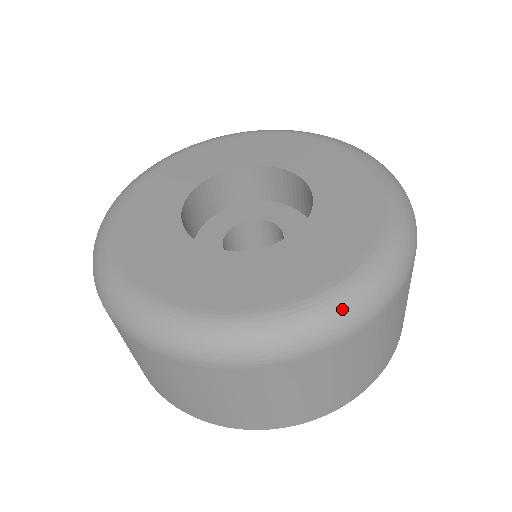
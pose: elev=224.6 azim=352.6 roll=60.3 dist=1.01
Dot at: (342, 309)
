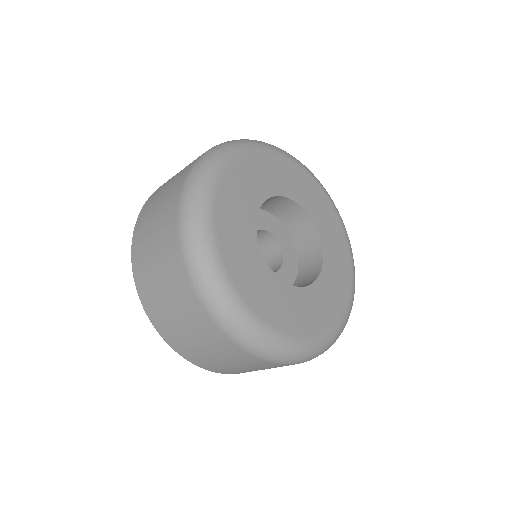
Dot at: (296, 353)
